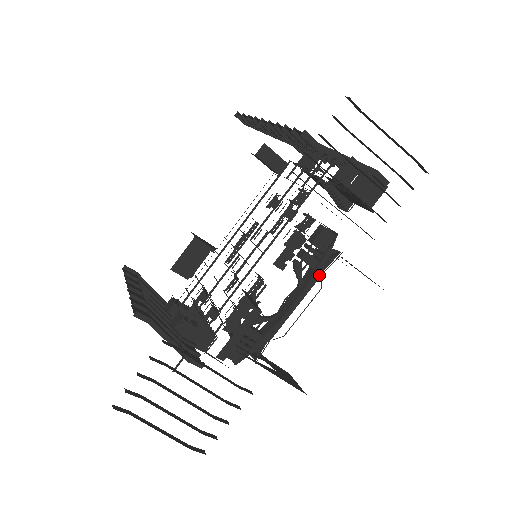
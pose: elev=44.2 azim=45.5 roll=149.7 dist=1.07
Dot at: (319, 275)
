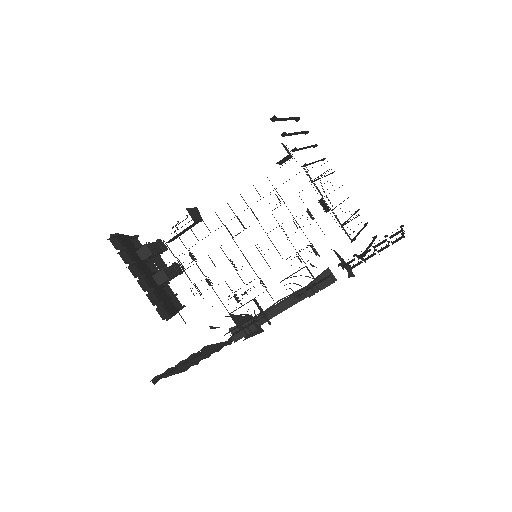
Dot at: occluded
